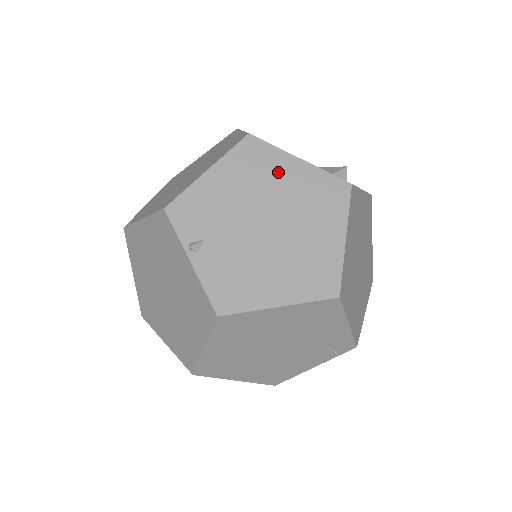
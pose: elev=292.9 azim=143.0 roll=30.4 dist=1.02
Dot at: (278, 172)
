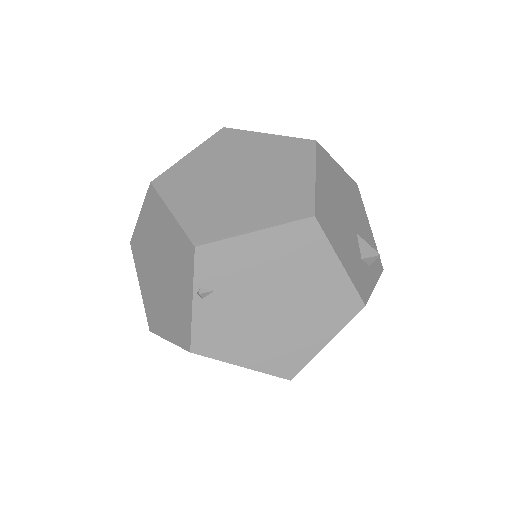
Dot at: (314, 265)
